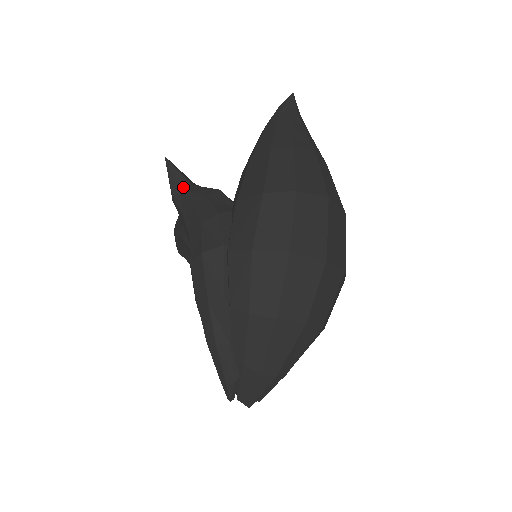
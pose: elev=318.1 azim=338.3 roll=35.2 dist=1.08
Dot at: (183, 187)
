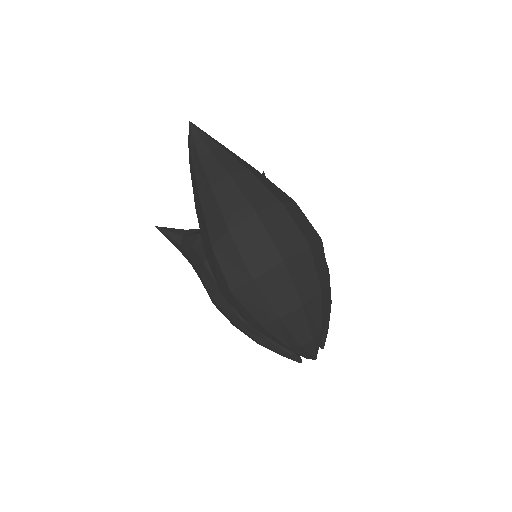
Dot at: (179, 242)
